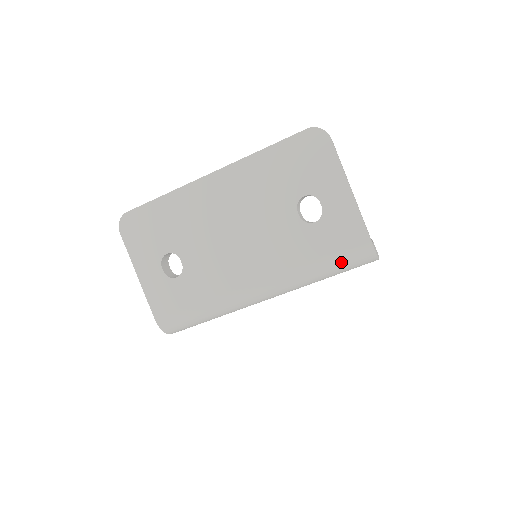
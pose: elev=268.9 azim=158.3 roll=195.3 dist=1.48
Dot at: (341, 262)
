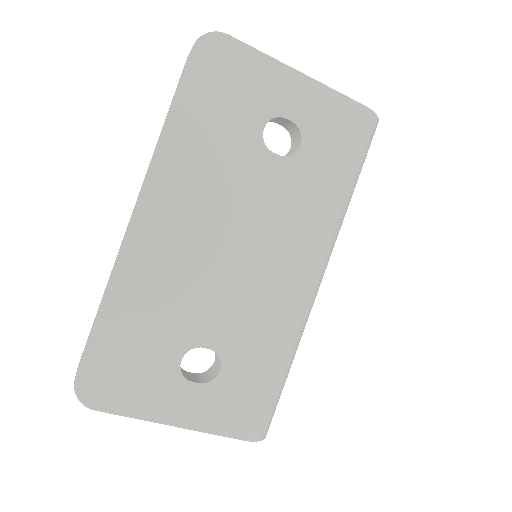
Dot at: (359, 159)
